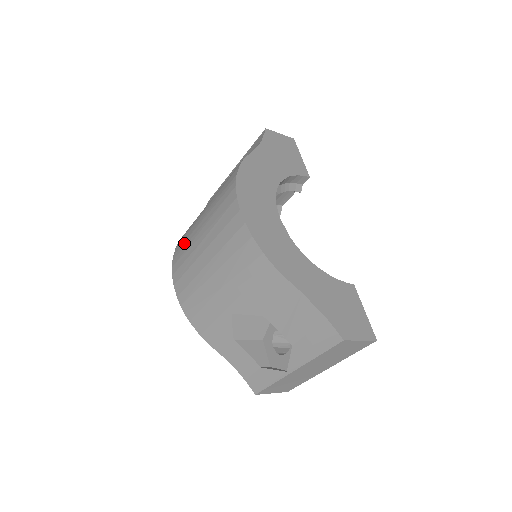
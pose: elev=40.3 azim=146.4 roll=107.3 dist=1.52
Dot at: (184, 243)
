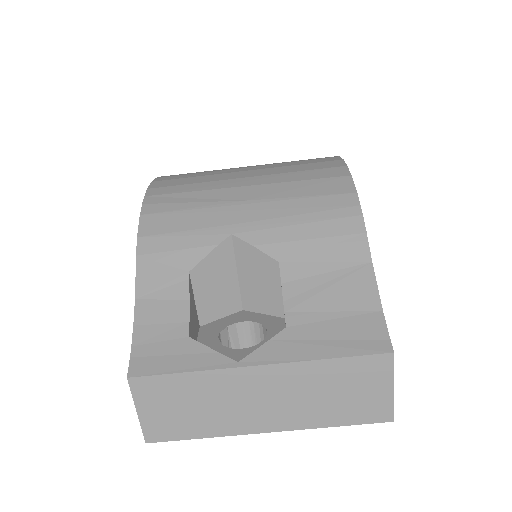
Dot at: occluded
